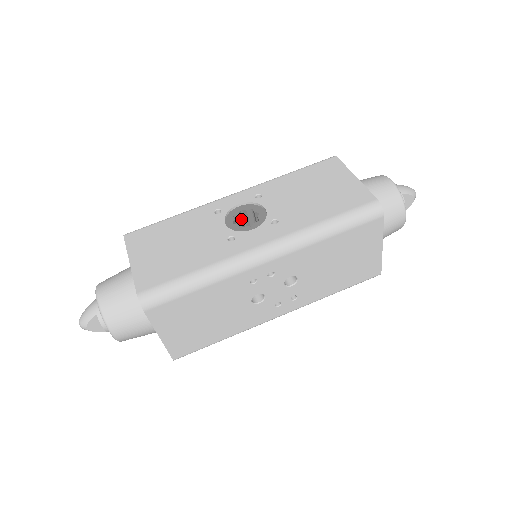
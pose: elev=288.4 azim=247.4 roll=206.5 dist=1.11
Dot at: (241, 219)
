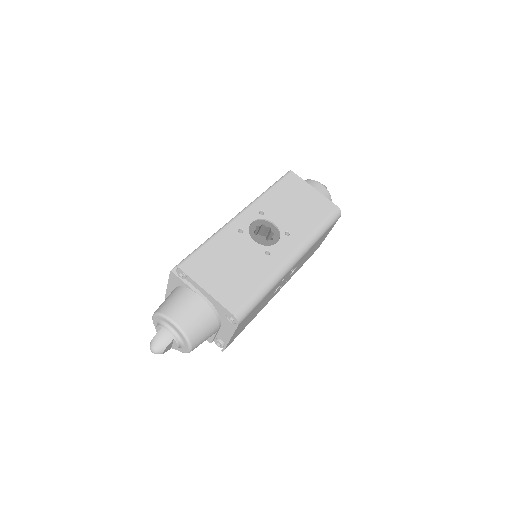
Dot at: occluded
